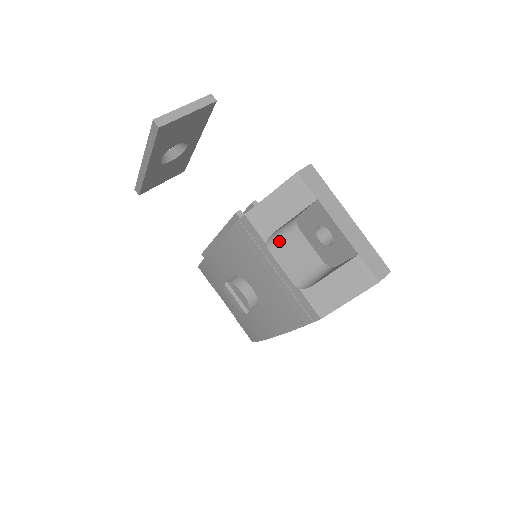
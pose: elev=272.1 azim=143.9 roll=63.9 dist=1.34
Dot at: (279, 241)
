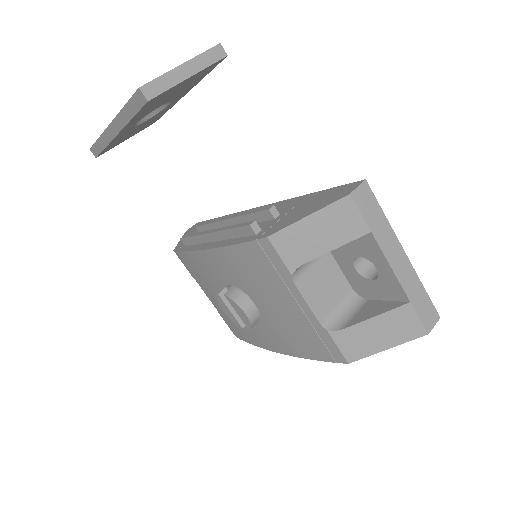
Dot at: (306, 269)
